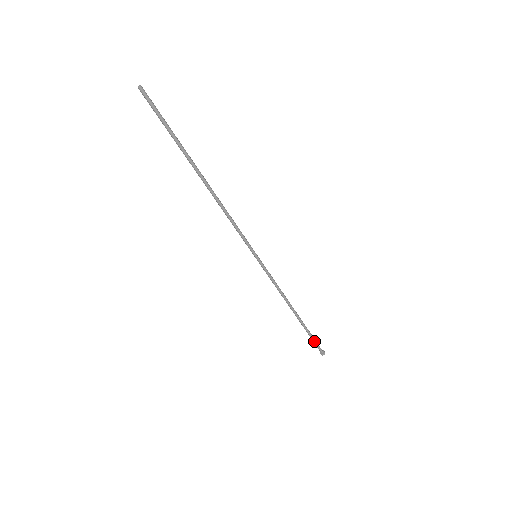
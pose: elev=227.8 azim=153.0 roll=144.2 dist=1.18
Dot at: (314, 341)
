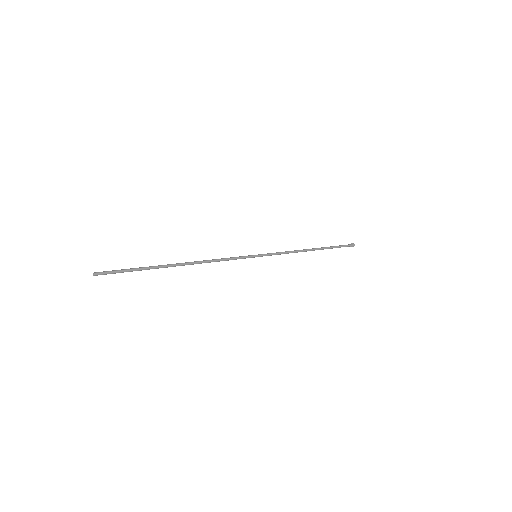
Dot at: (339, 247)
